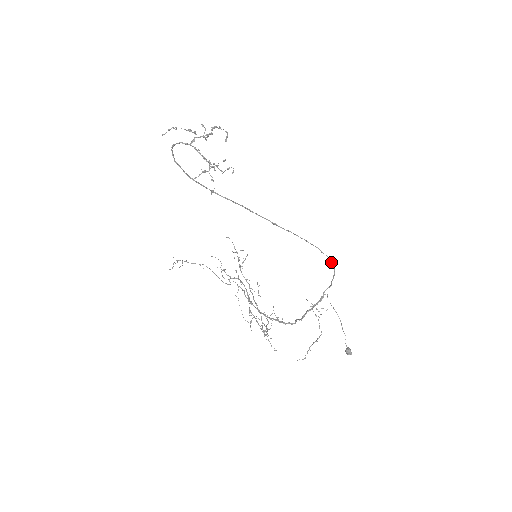
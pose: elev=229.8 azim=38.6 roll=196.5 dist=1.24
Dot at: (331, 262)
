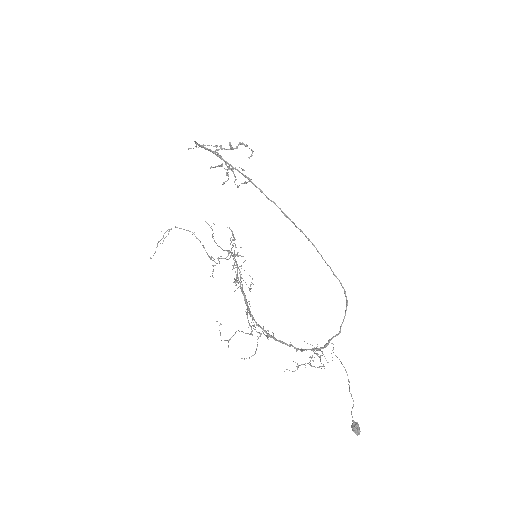
Dot at: (344, 291)
